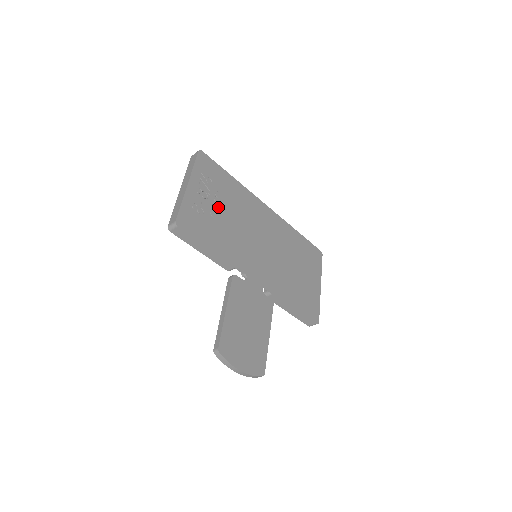
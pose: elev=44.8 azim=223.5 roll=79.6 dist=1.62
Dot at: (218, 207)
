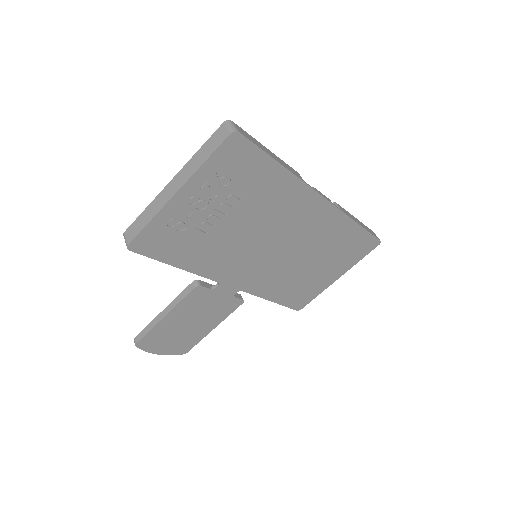
Dot at: (220, 216)
